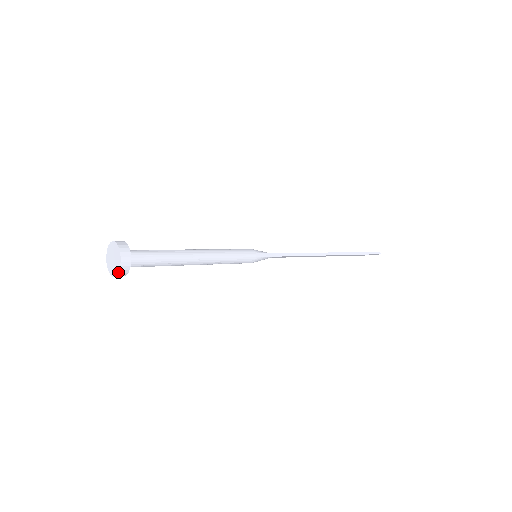
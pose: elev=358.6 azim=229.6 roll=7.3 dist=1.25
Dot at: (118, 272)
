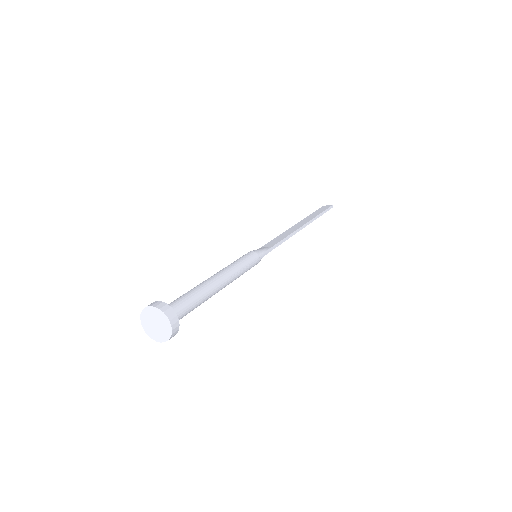
Dot at: occluded
